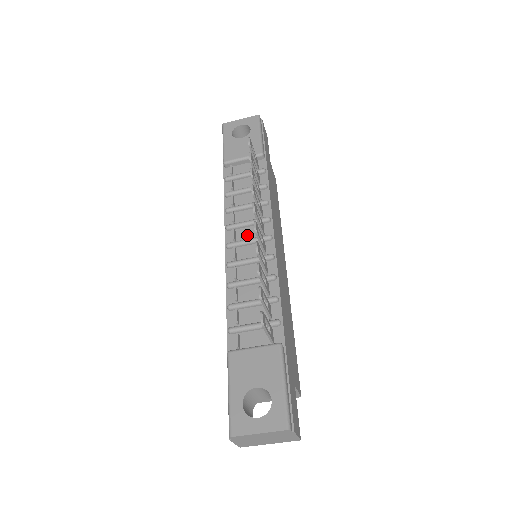
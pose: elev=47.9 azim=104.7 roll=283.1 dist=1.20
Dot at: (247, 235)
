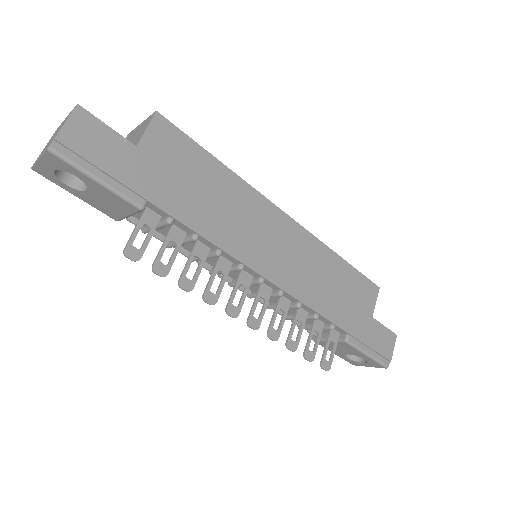
Dot at: (237, 276)
